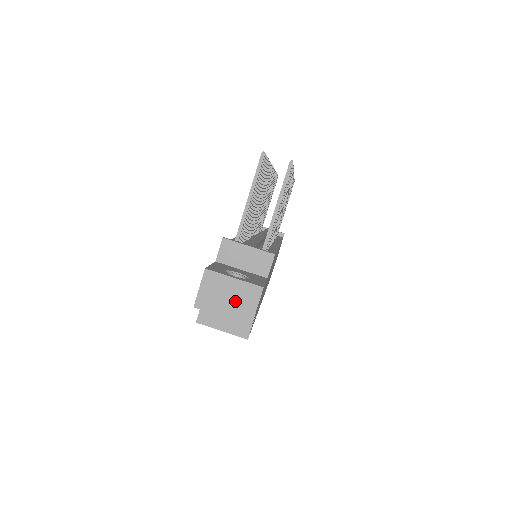
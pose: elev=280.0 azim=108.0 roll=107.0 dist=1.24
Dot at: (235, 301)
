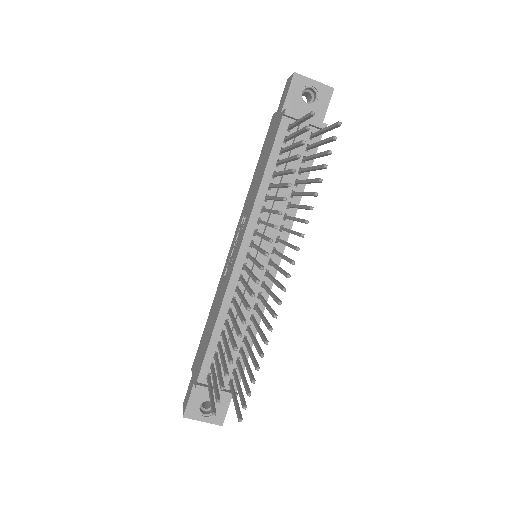
Dot at: occluded
